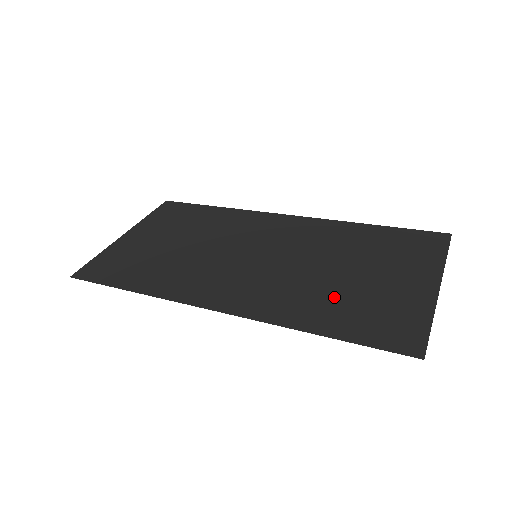
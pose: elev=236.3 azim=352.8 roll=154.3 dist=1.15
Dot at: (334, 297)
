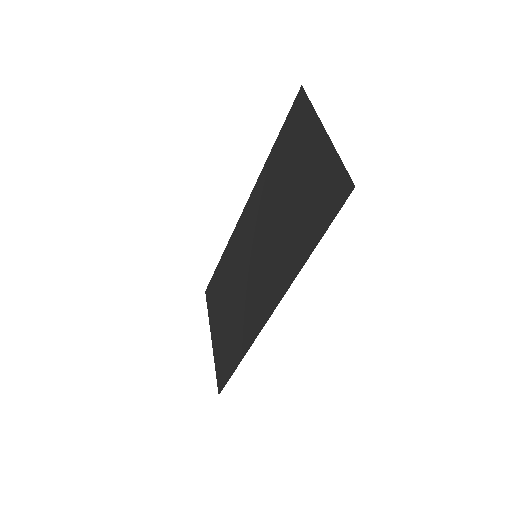
Dot at: (298, 220)
